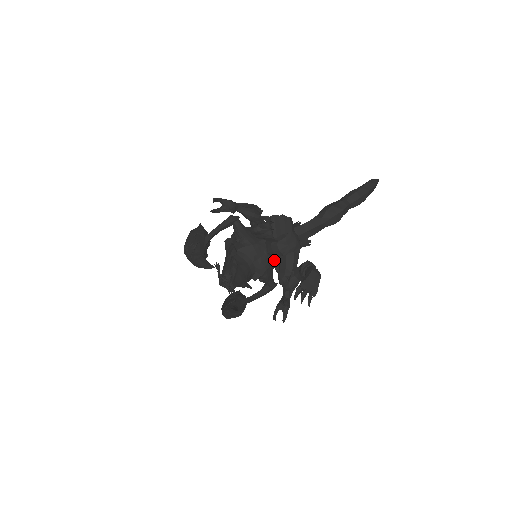
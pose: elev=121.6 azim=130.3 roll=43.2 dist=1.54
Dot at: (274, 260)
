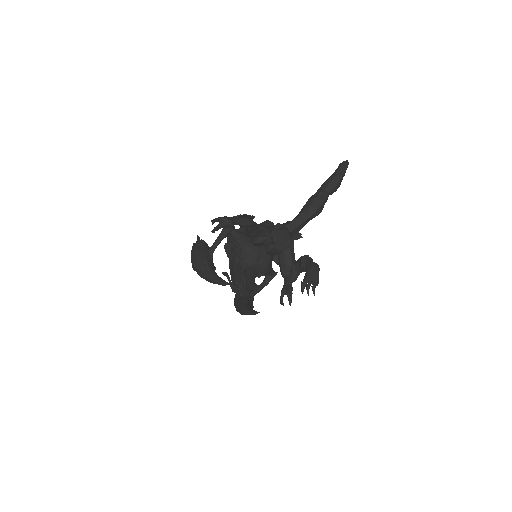
Dot at: (272, 256)
